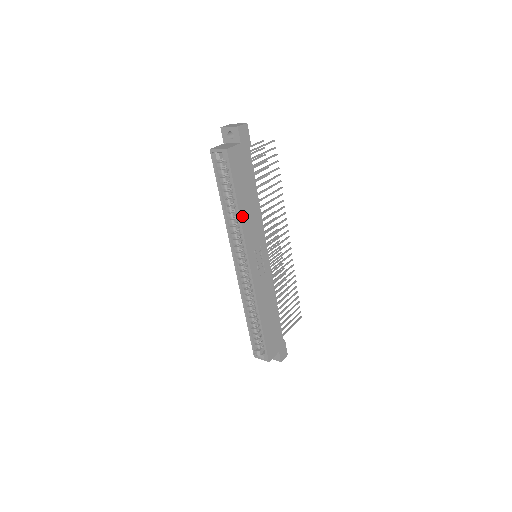
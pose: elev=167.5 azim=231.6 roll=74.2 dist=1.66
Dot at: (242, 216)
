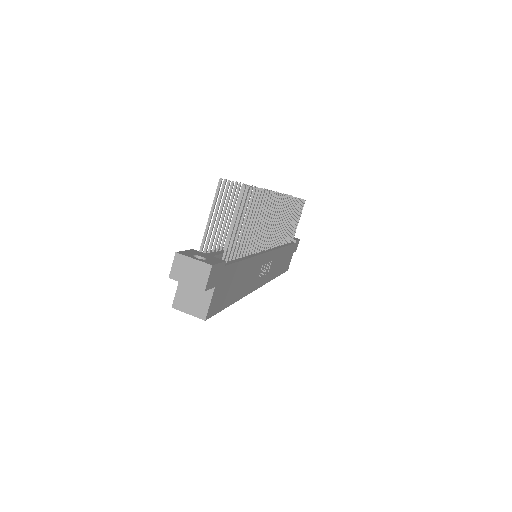
Dot at: (241, 295)
